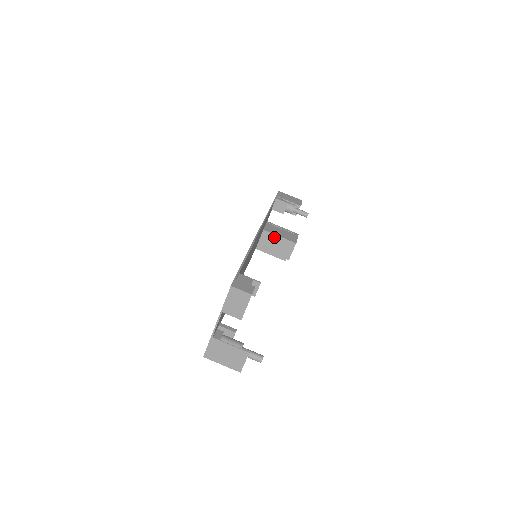
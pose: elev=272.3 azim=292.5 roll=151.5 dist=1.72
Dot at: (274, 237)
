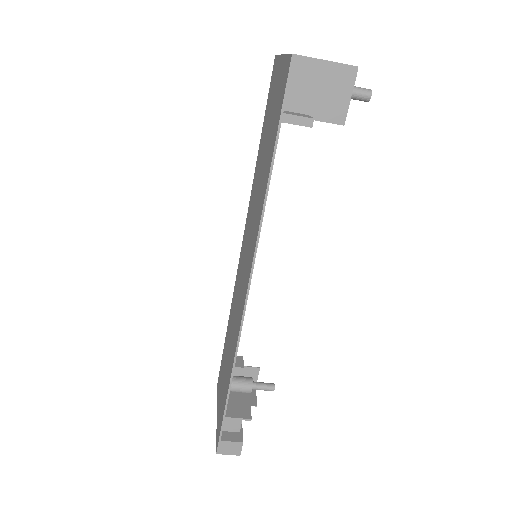
Dot at: occluded
